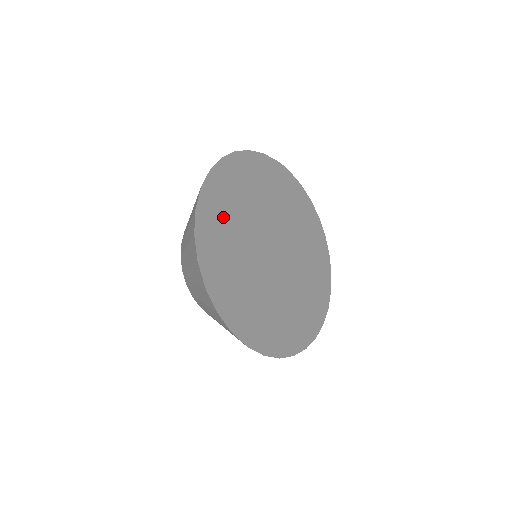
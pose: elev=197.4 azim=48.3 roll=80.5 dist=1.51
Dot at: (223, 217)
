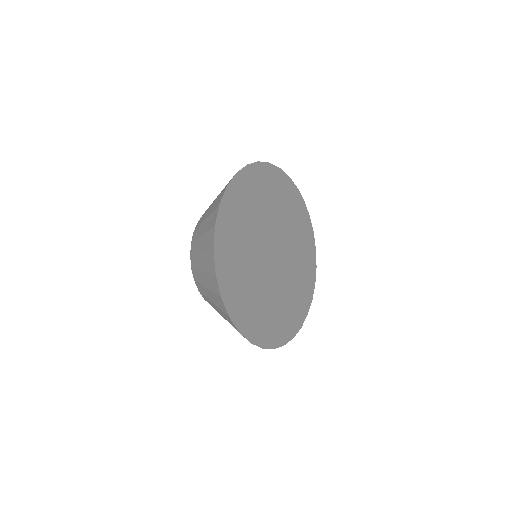
Dot at: (245, 205)
